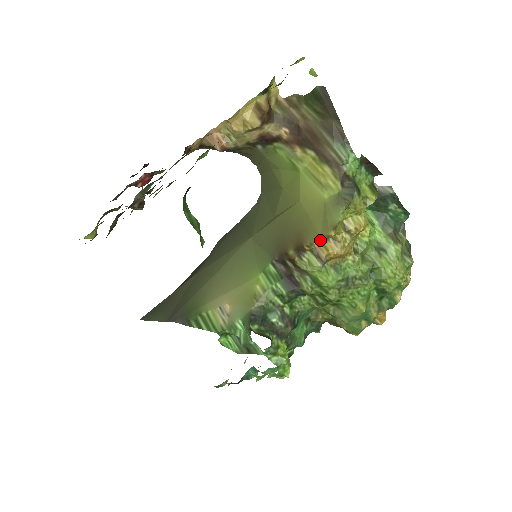
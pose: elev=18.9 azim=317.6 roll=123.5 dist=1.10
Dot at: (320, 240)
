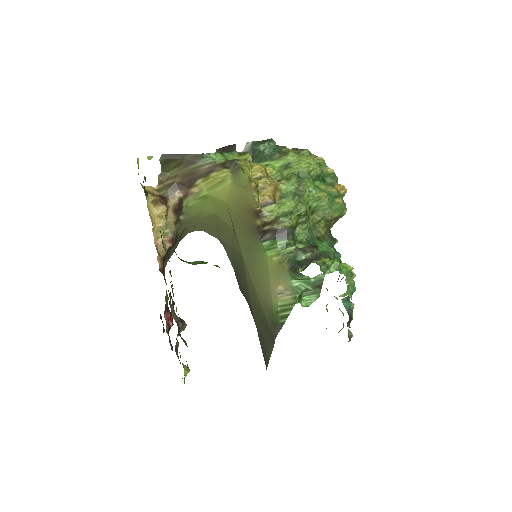
Dot at: (255, 195)
